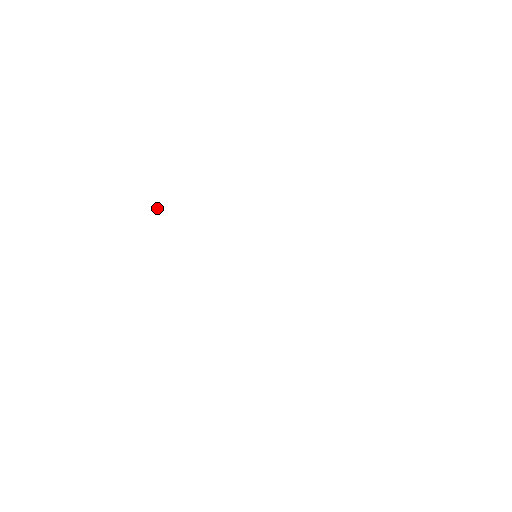
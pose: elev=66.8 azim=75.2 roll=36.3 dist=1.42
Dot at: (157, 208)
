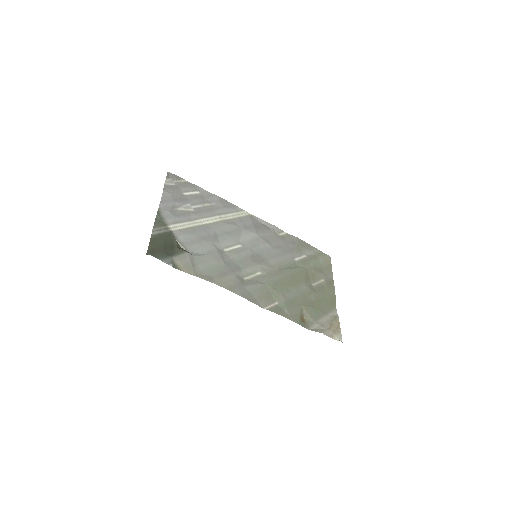
Dot at: (181, 246)
